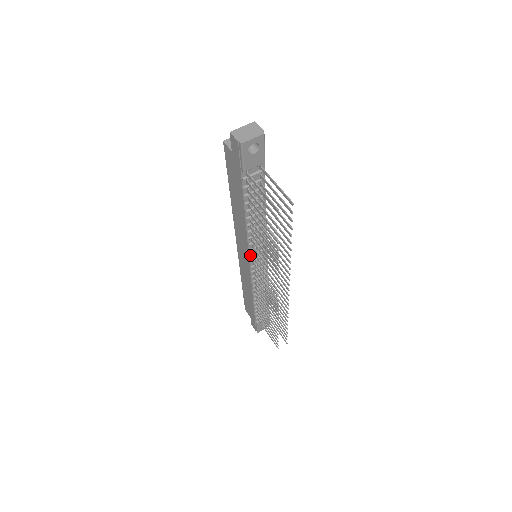
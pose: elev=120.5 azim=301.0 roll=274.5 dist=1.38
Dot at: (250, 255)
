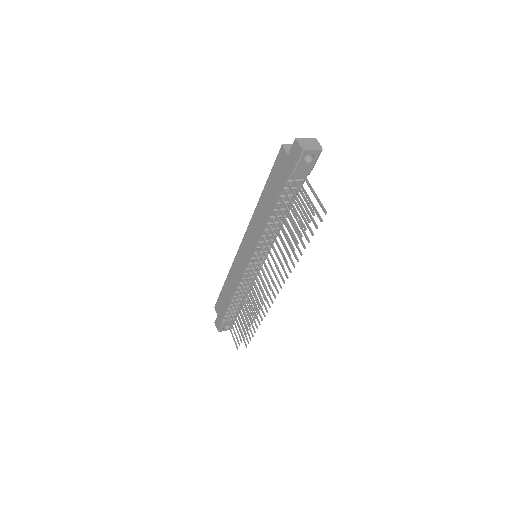
Dot at: (254, 252)
